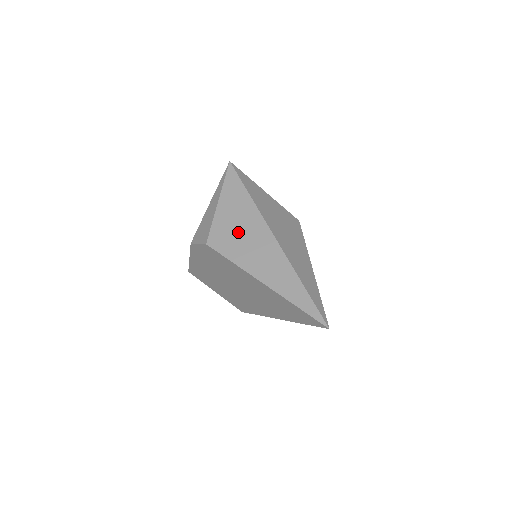
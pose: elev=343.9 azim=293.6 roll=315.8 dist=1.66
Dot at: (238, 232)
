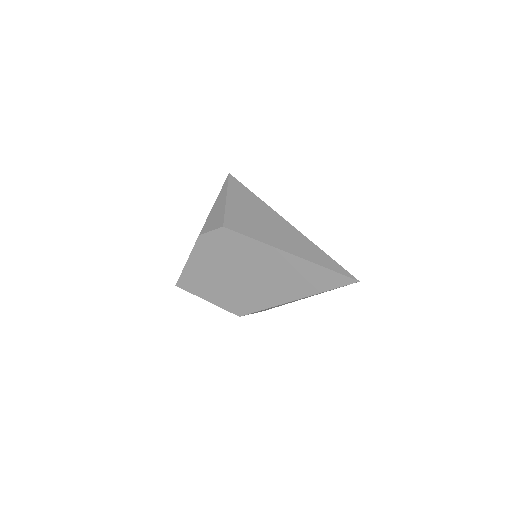
Dot at: (252, 218)
